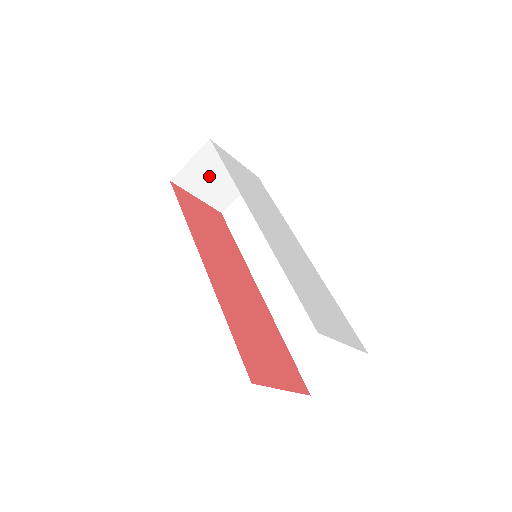
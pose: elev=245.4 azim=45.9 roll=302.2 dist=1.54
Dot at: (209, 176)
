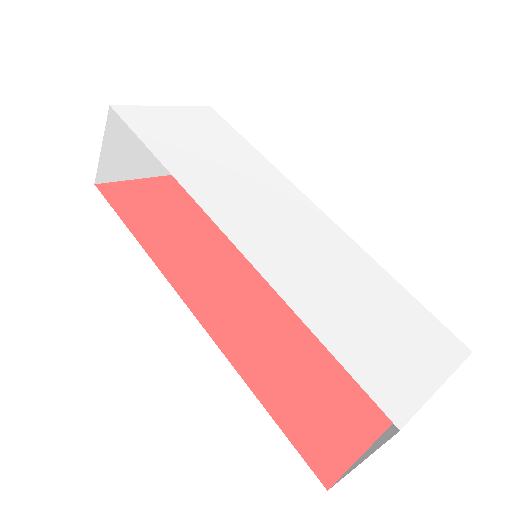
Dot at: (142, 147)
